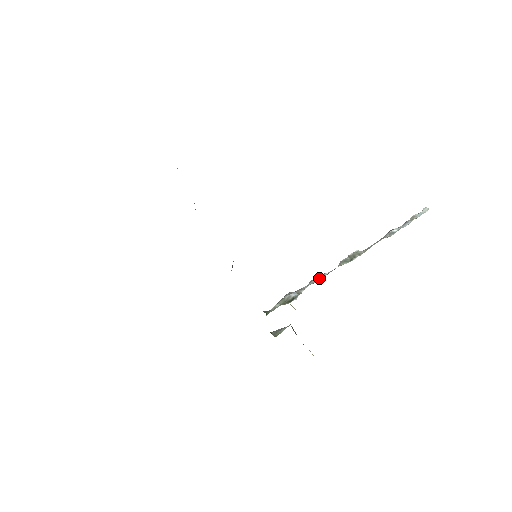
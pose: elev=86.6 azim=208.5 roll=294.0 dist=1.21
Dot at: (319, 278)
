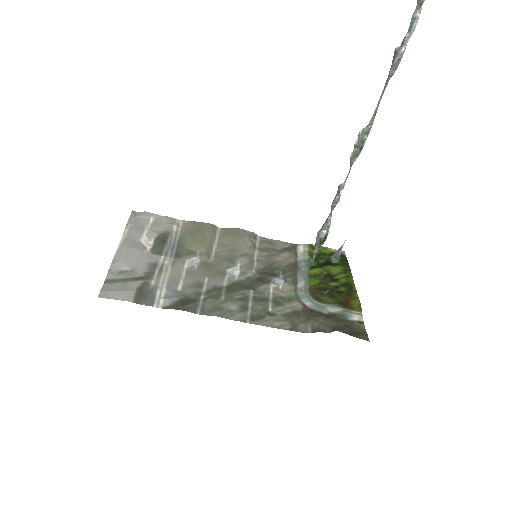
Dot at: (336, 203)
